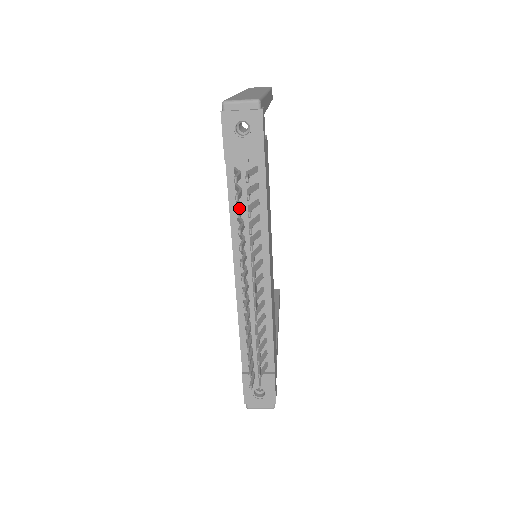
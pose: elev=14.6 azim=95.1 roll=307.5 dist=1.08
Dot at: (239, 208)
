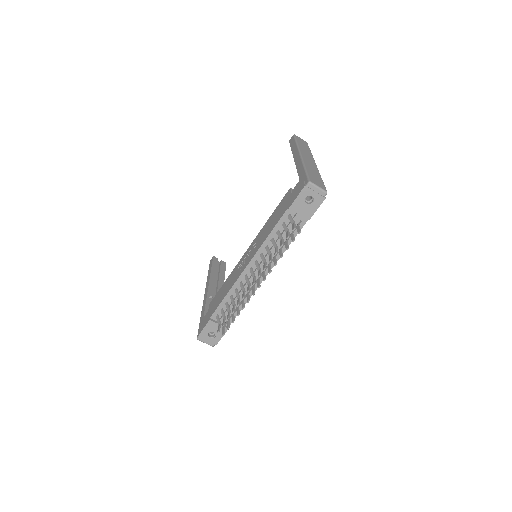
Dot at: (282, 240)
